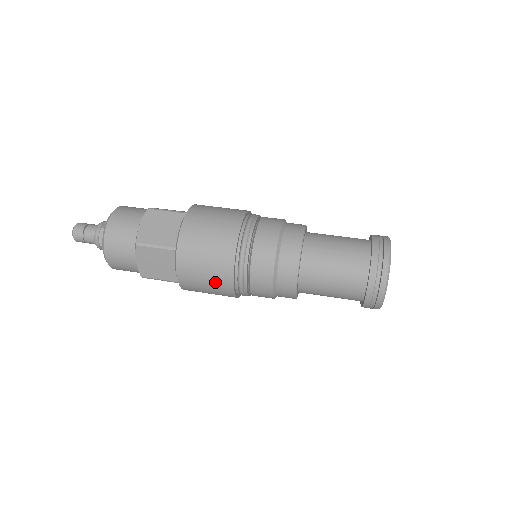
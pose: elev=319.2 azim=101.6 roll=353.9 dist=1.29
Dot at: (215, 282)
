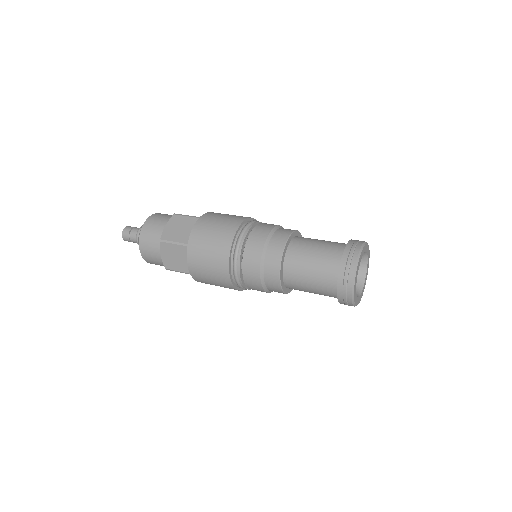
Dot at: (216, 273)
